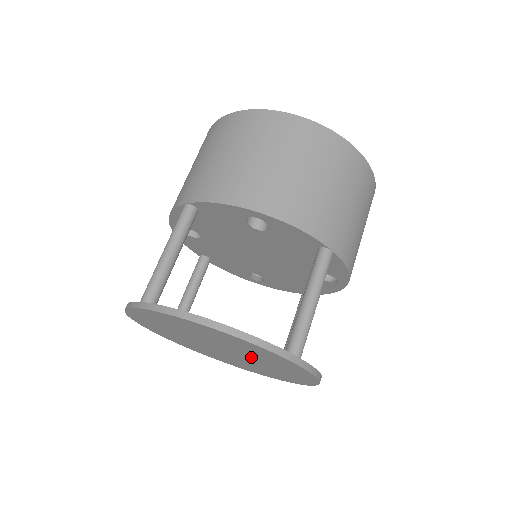
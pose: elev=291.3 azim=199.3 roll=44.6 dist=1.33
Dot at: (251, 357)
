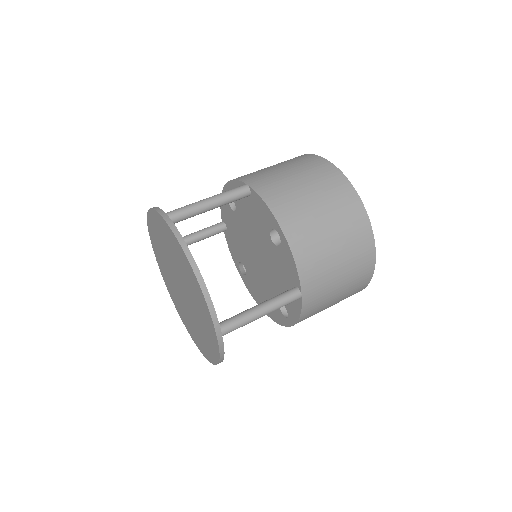
Dot at: (177, 267)
